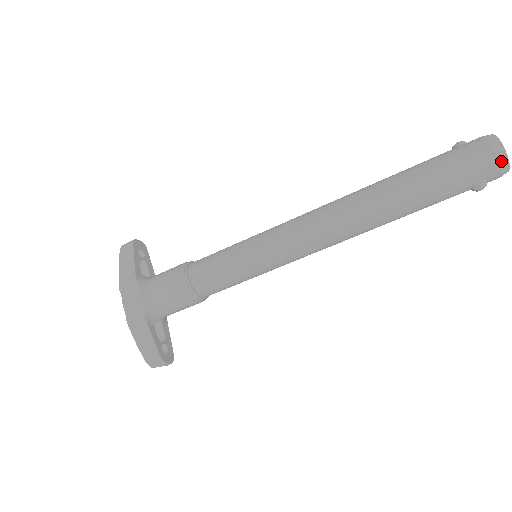
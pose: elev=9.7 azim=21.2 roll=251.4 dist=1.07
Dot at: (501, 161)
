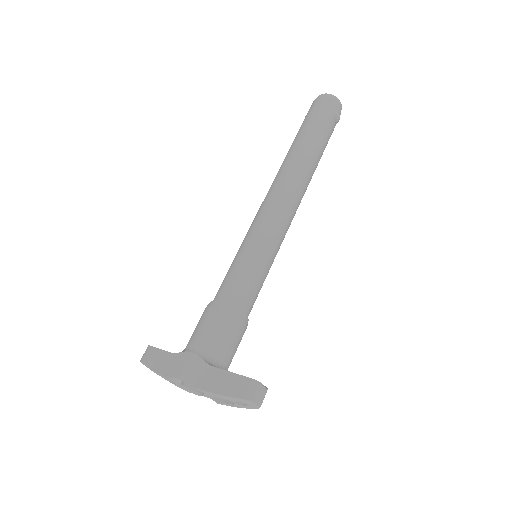
Dot at: (331, 97)
